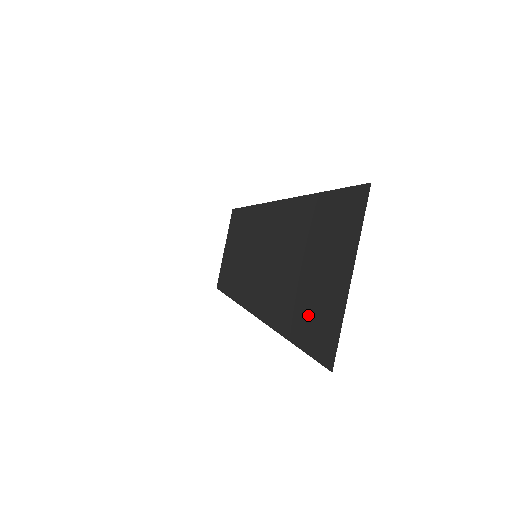
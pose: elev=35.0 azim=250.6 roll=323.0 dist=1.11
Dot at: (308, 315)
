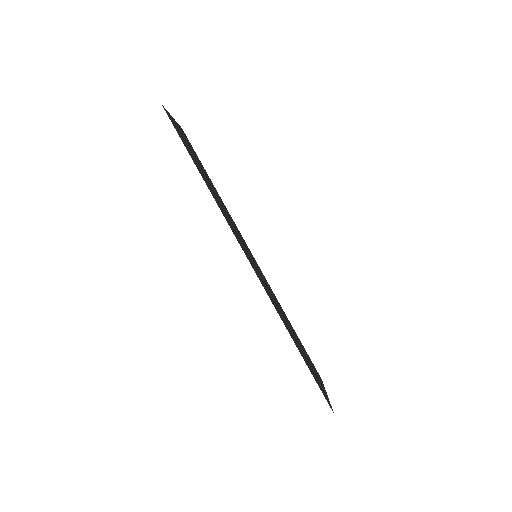
Dot at: occluded
